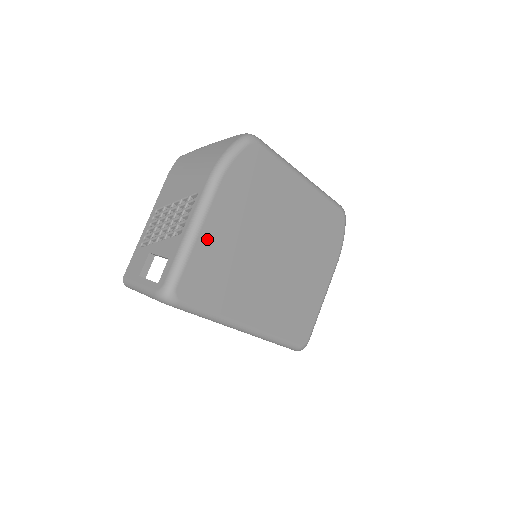
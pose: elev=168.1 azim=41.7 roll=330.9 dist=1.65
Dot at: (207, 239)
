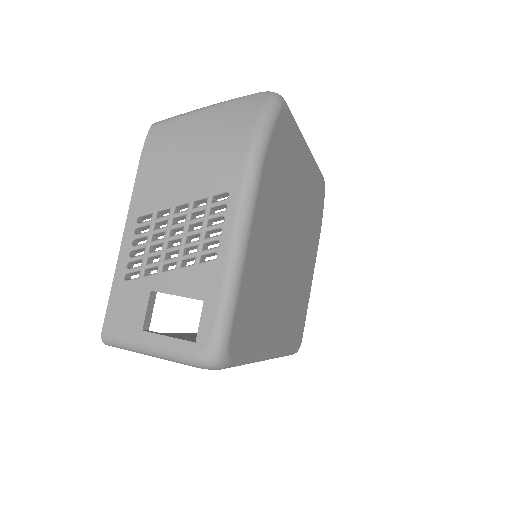
Dot at: (251, 260)
